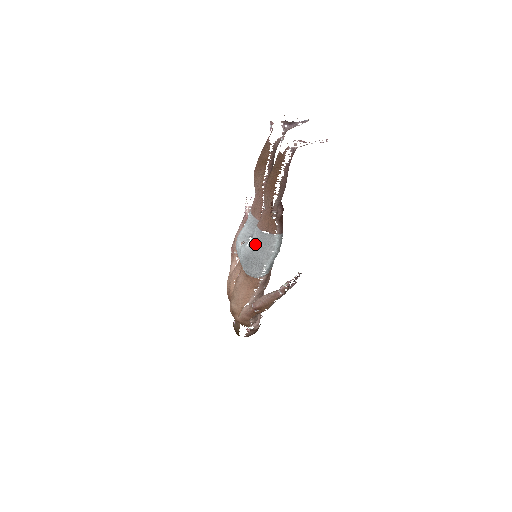
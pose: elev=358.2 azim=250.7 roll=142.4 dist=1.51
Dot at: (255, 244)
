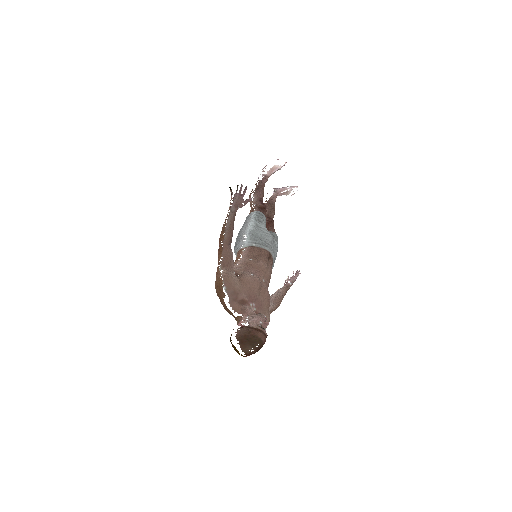
Dot at: occluded
